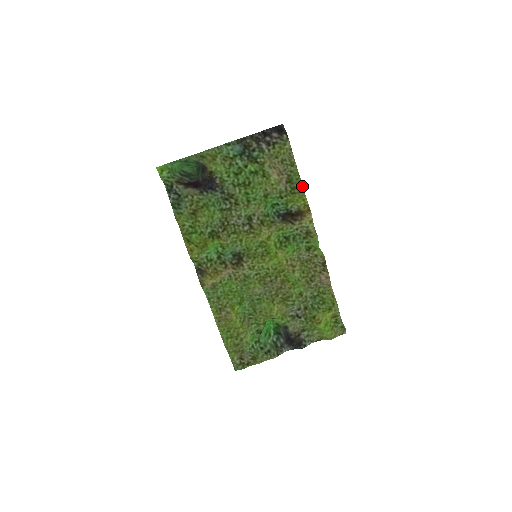
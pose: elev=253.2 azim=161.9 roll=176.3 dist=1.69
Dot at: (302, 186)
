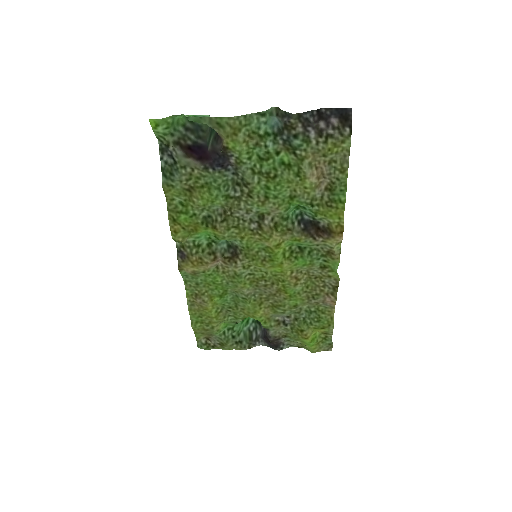
Dot at: (344, 201)
